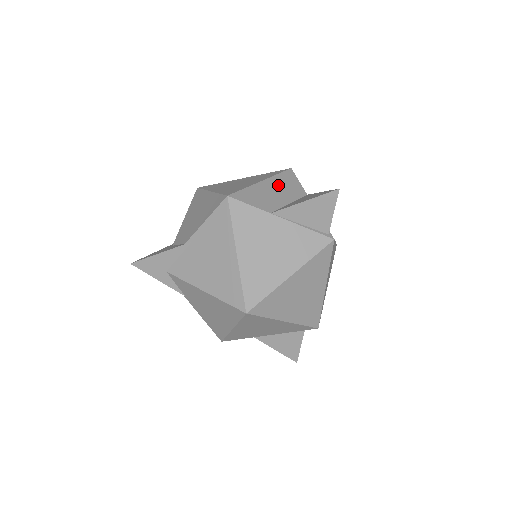
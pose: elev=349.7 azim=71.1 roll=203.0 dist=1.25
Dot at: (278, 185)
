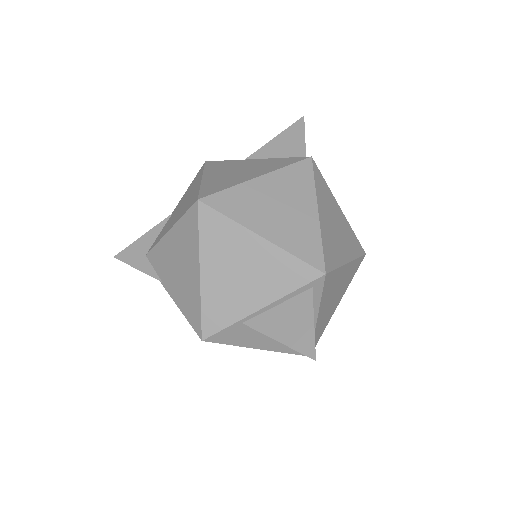
Dot at: occluded
